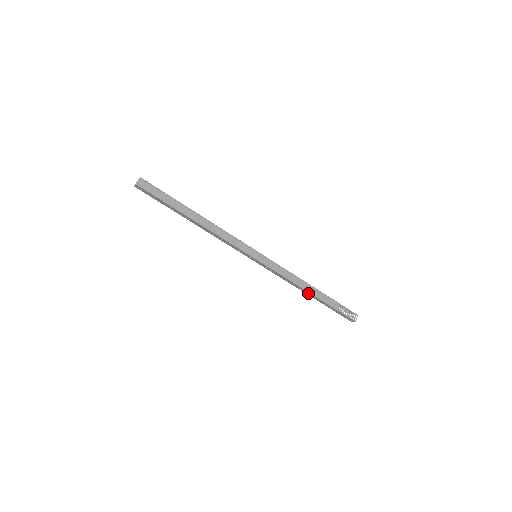
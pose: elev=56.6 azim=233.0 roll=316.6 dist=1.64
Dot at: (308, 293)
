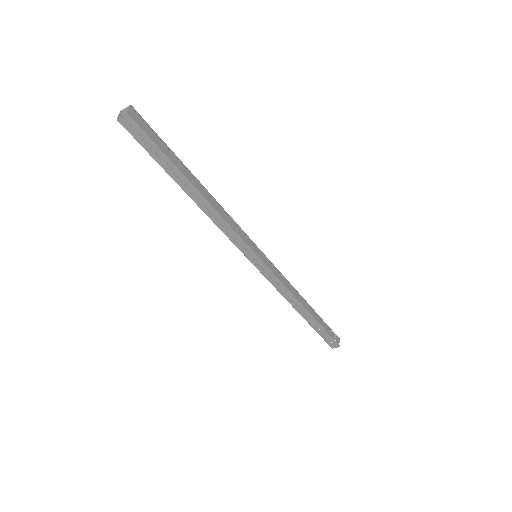
Dot at: (302, 310)
